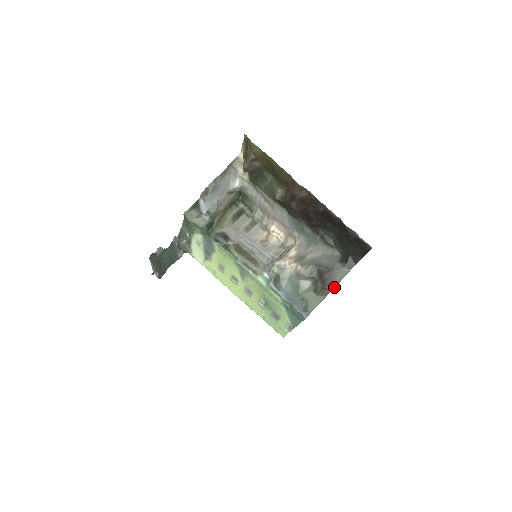
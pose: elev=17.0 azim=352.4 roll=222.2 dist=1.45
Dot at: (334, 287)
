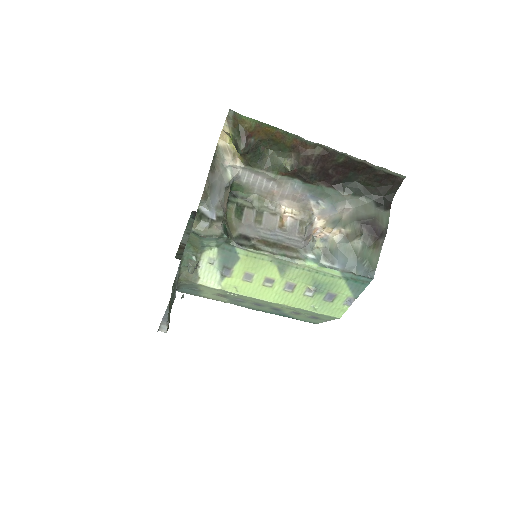
Dot at: (386, 233)
